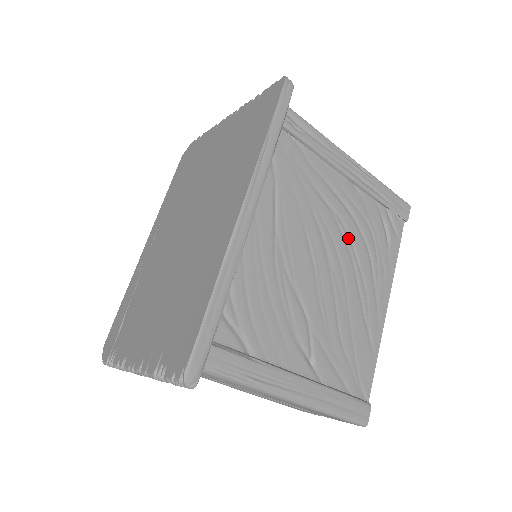
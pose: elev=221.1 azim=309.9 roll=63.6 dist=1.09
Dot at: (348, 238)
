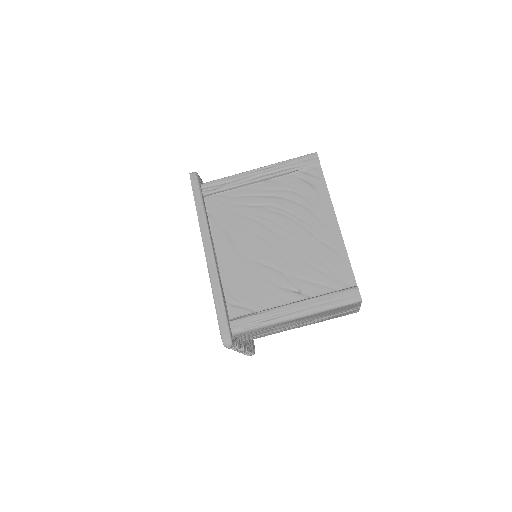
Dot at: (282, 210)
